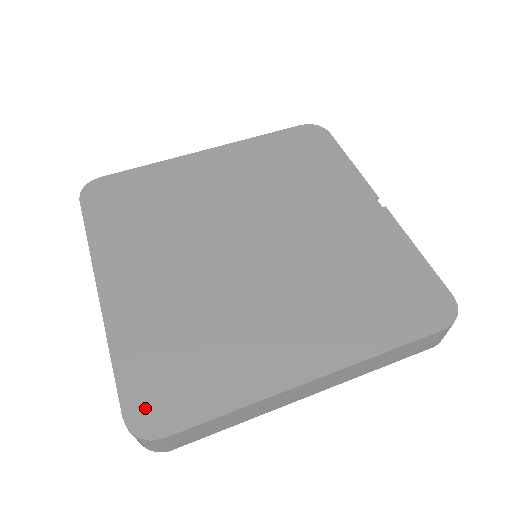
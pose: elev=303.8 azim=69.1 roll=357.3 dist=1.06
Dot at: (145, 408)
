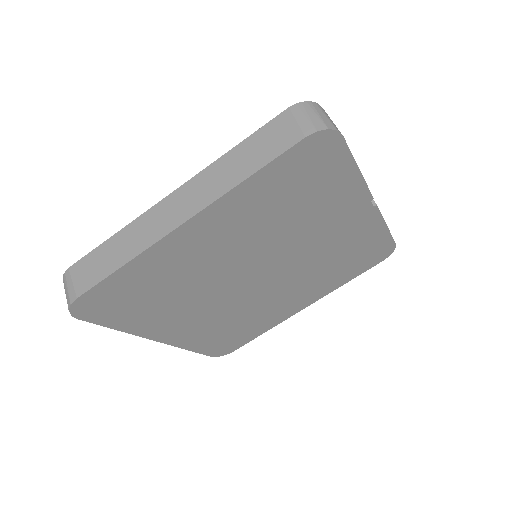
Dot at: (221, 351)
